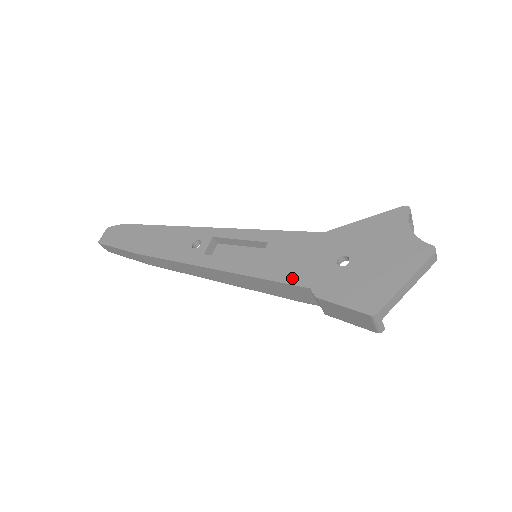
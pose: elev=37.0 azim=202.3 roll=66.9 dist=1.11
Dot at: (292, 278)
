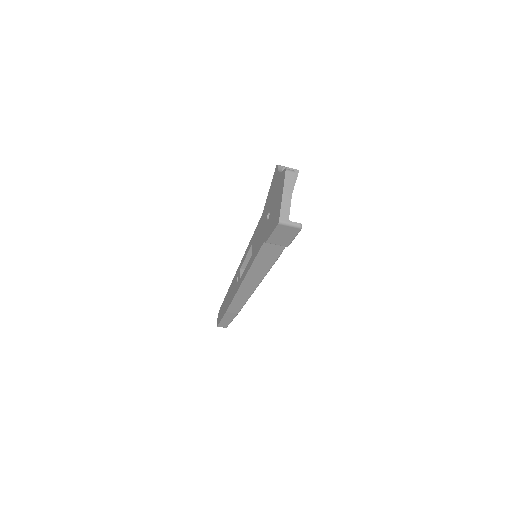
Dot at: (259, 246)
